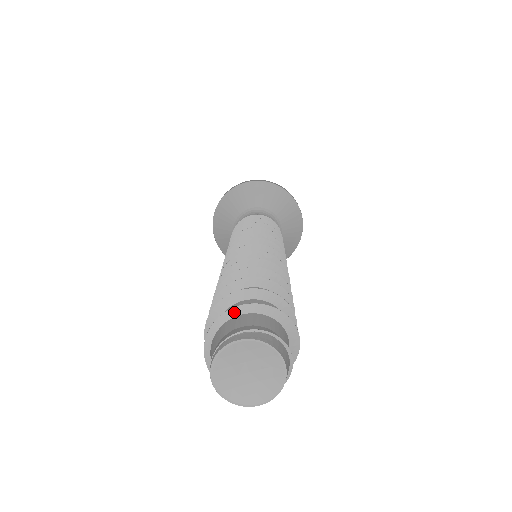
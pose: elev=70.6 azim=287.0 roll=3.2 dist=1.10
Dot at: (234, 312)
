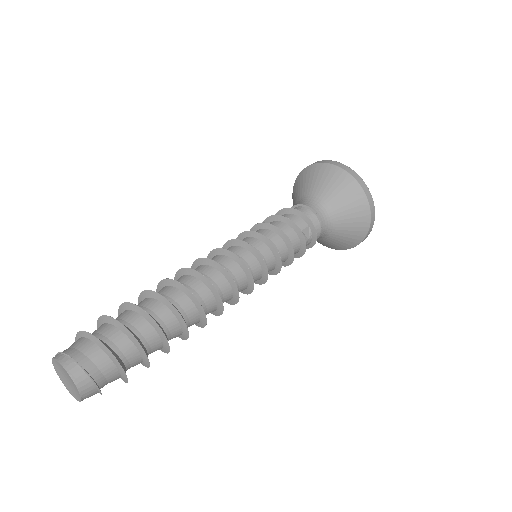
Dot at: (80, 334)
